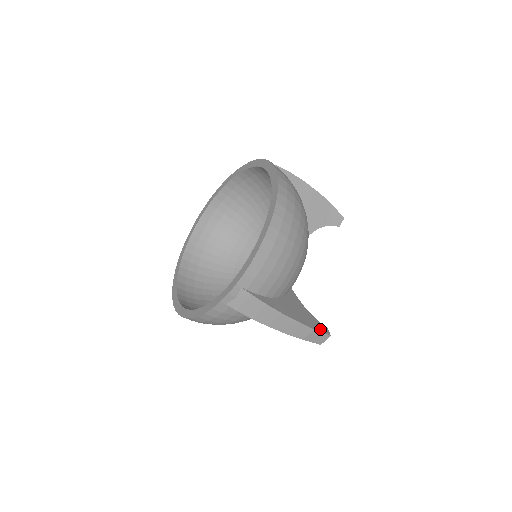
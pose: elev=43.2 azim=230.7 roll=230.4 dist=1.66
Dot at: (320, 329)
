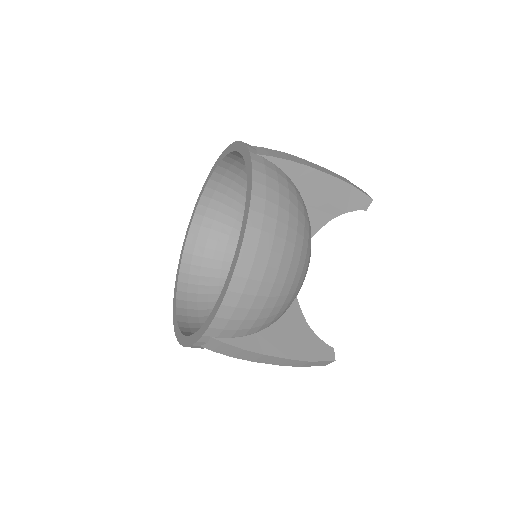
Dot at: (321, 356)
